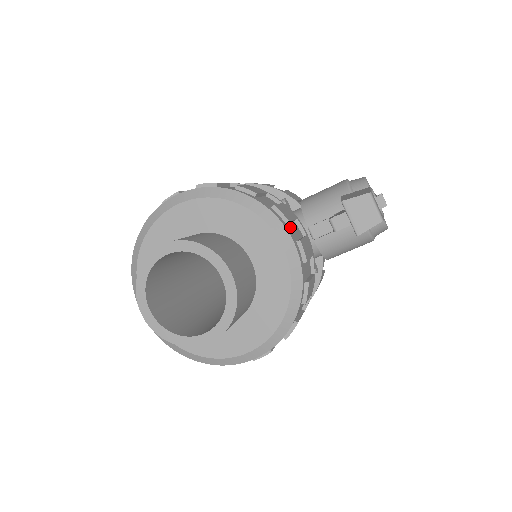
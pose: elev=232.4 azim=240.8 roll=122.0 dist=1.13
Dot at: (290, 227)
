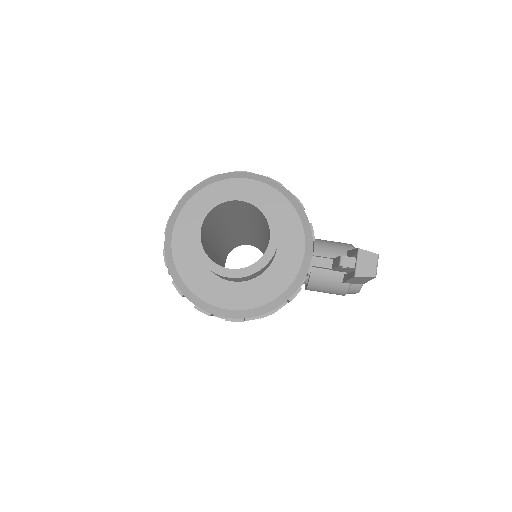
Dot at: occluded
